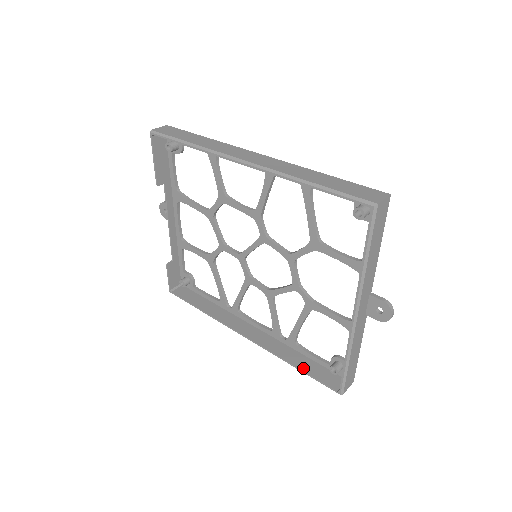
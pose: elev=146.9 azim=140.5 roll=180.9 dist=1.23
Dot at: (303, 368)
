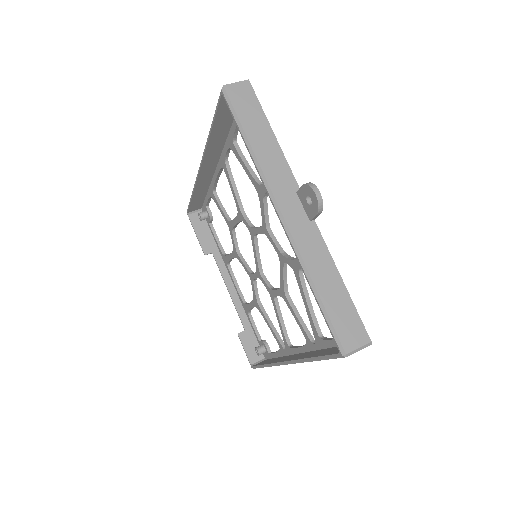
Dot at: (318, 355)
